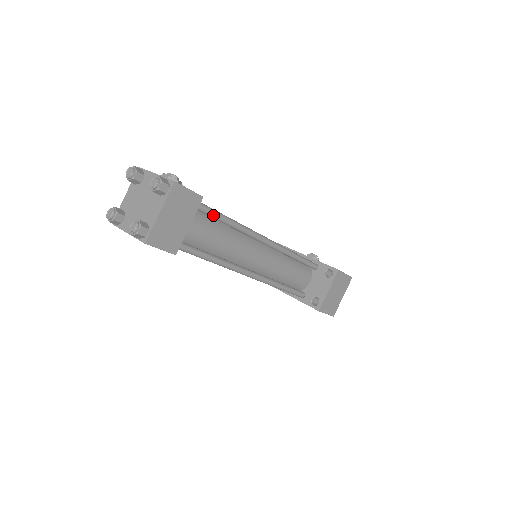
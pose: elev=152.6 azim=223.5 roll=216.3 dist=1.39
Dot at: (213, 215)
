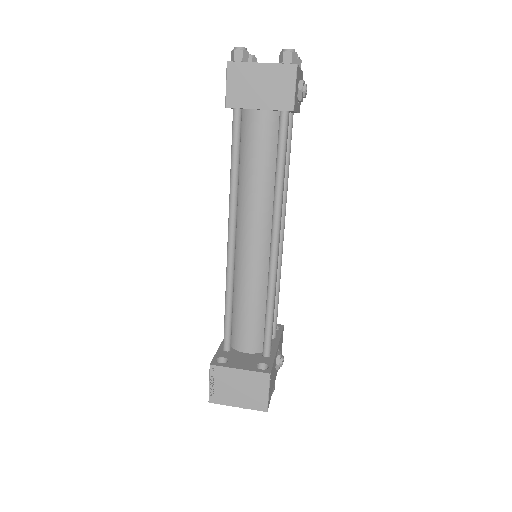
Dot at: (280, 142)
